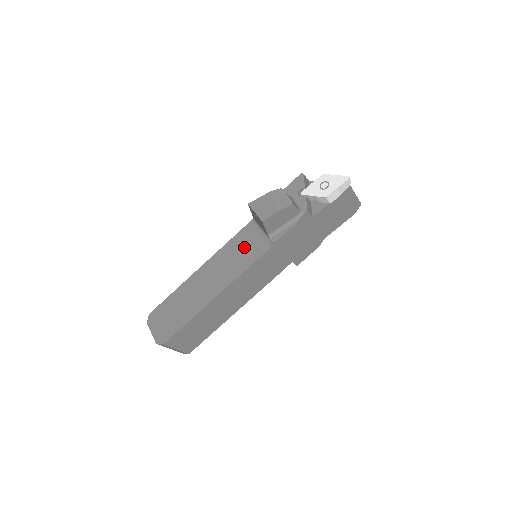
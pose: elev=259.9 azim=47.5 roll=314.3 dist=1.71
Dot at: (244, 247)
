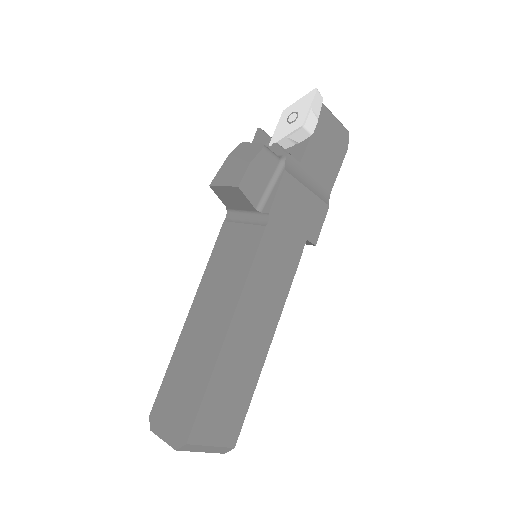
Dot at: (233, 246)
